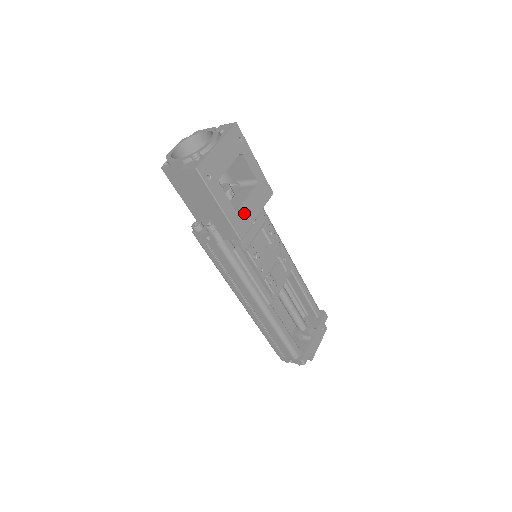
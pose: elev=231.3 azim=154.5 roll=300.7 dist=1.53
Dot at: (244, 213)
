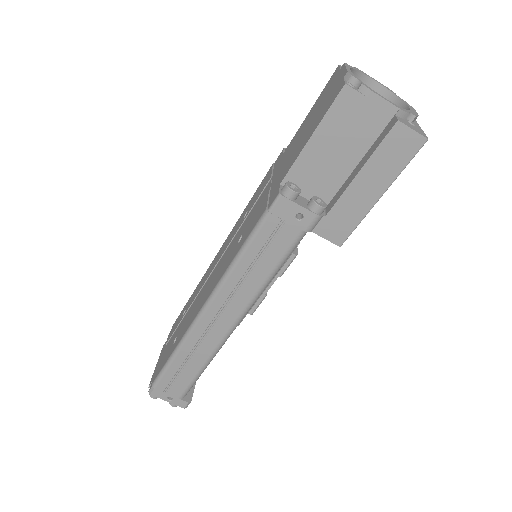
Dot at: occluded
